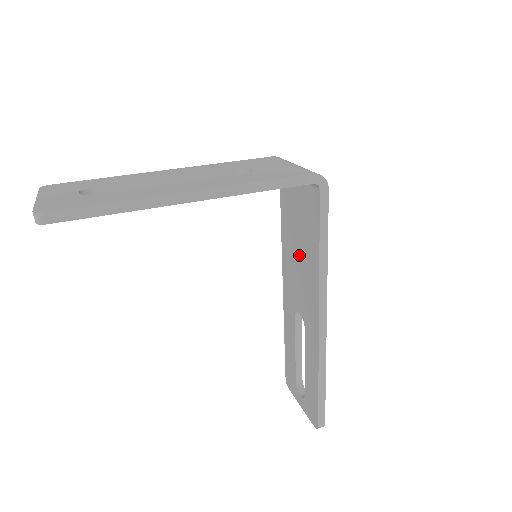
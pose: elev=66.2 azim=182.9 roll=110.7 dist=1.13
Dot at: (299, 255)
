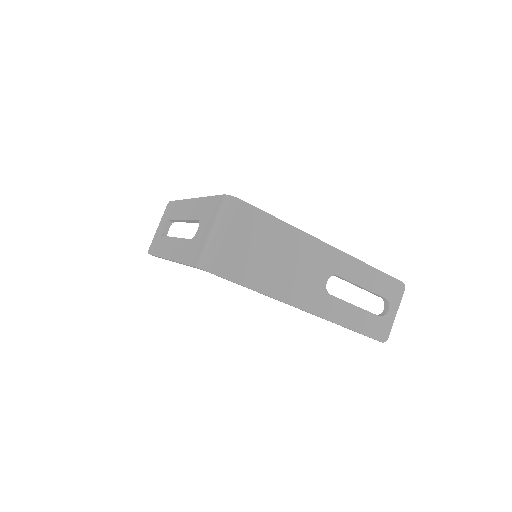
Dot at: occluded
